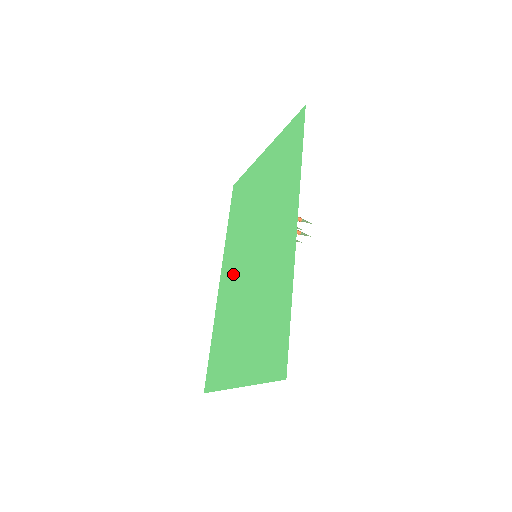
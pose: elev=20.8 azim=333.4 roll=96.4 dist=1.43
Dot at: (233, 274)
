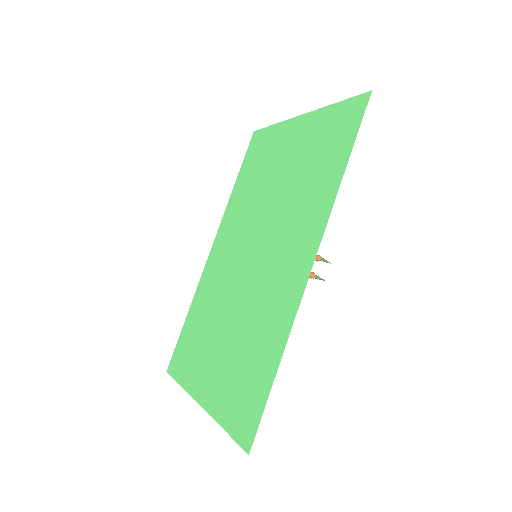
Dot at: (226, 257)
